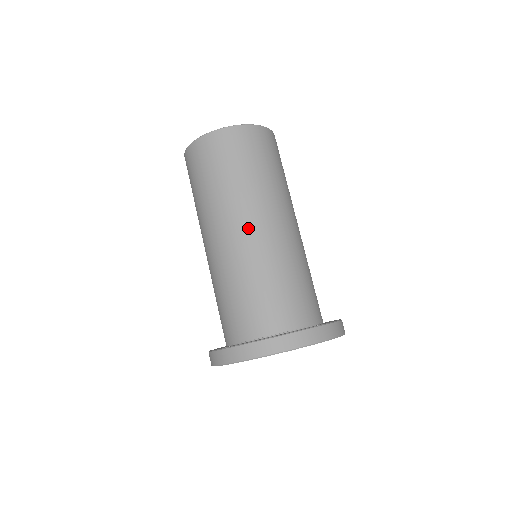
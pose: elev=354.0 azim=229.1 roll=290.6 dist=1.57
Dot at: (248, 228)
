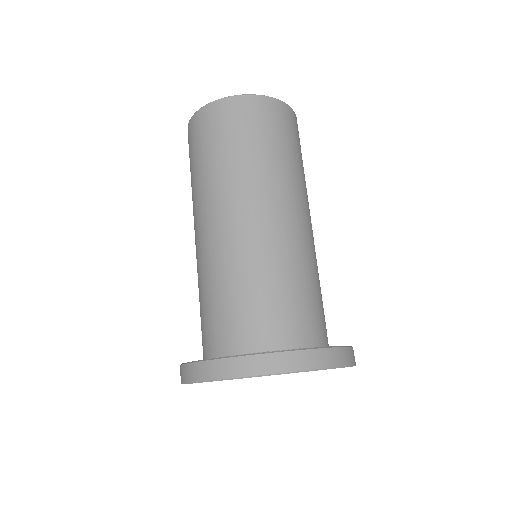
Dot at: (204, 227)
